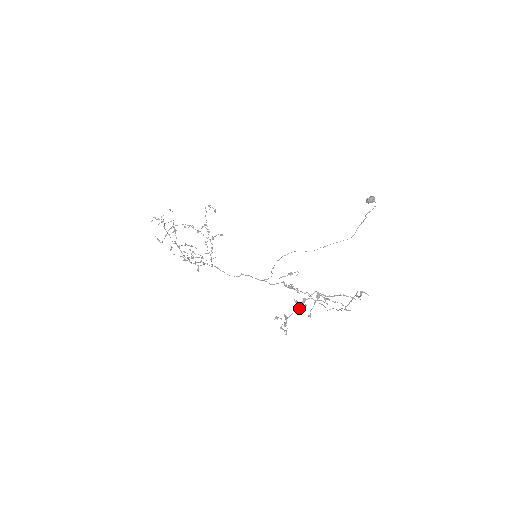
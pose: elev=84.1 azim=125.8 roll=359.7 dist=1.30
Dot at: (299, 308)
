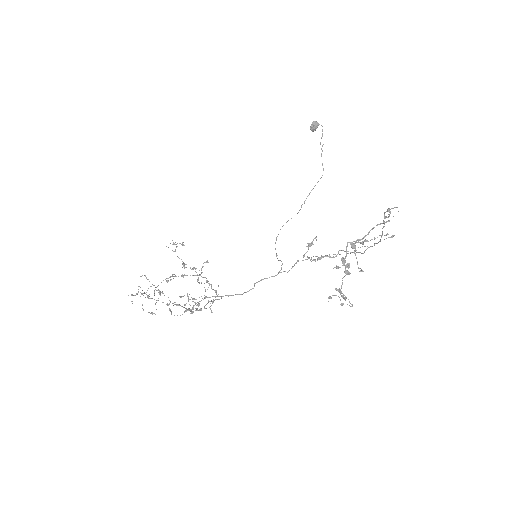
Dot at: (345, 271)
